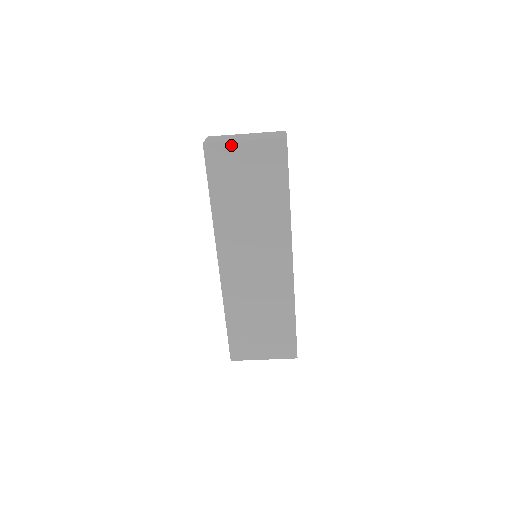
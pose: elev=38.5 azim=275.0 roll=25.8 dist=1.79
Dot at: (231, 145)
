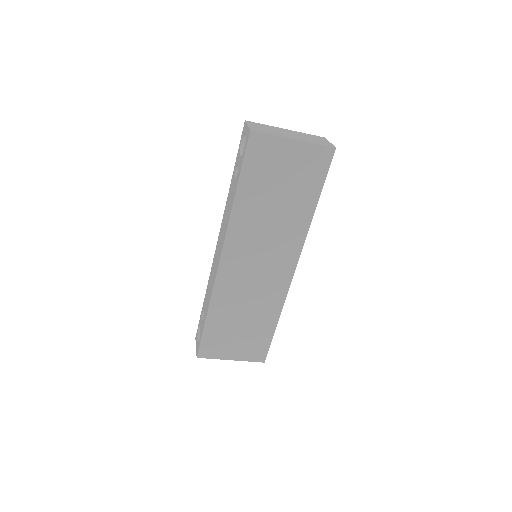
Dot at: (279, 140)
